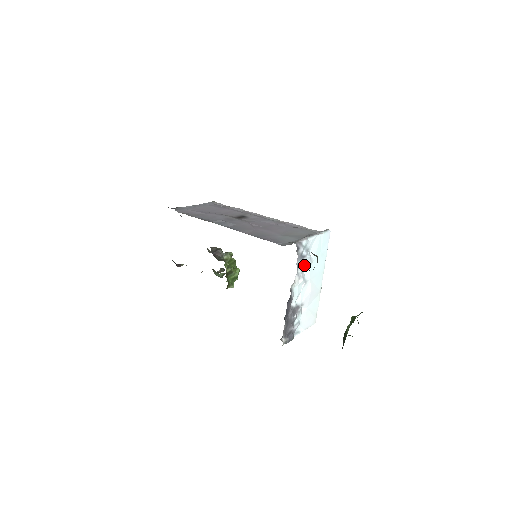
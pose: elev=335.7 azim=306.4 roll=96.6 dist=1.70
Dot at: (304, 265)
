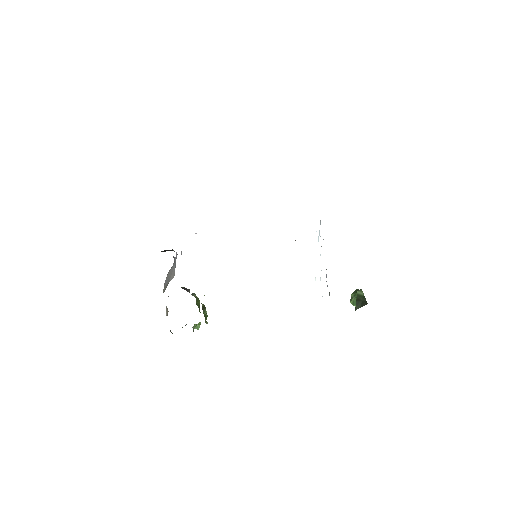
Dot at: occluded
